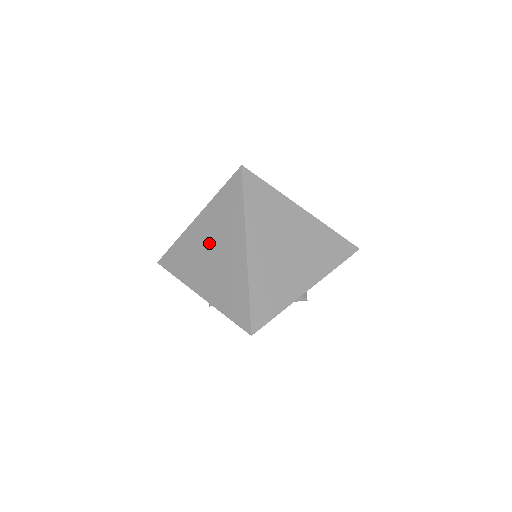
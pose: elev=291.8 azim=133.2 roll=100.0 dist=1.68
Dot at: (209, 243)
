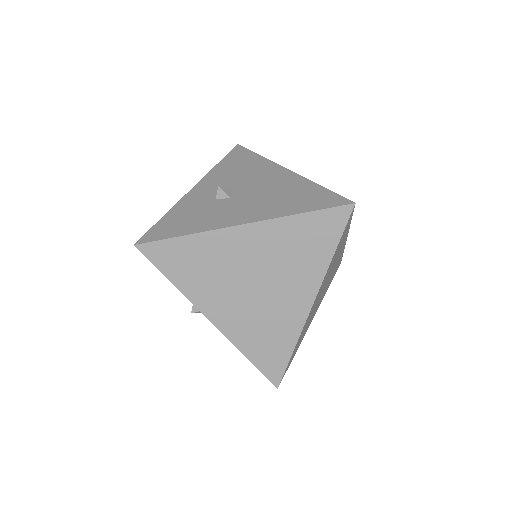
Dot at: (255, 269)
